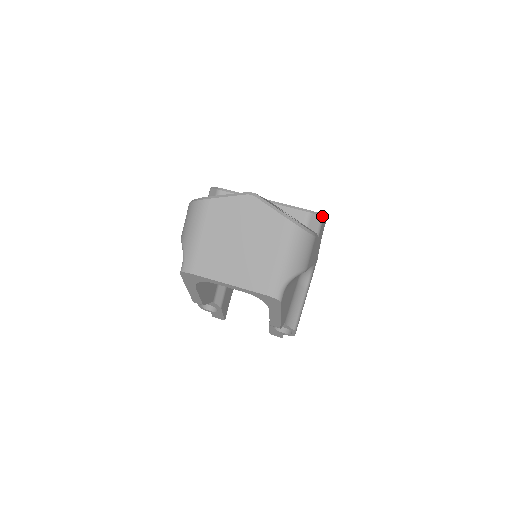
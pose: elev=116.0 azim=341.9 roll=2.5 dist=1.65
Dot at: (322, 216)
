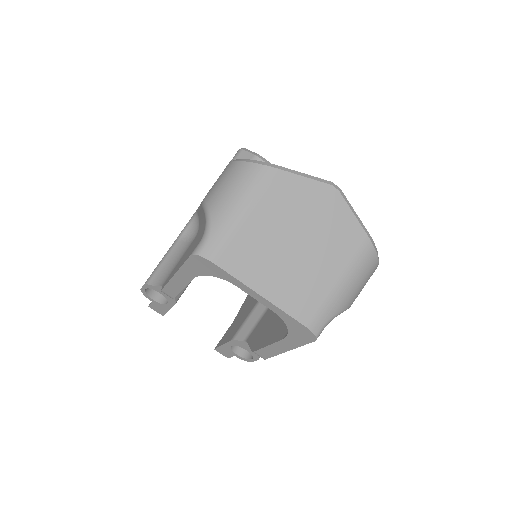
Dot at: occluded
